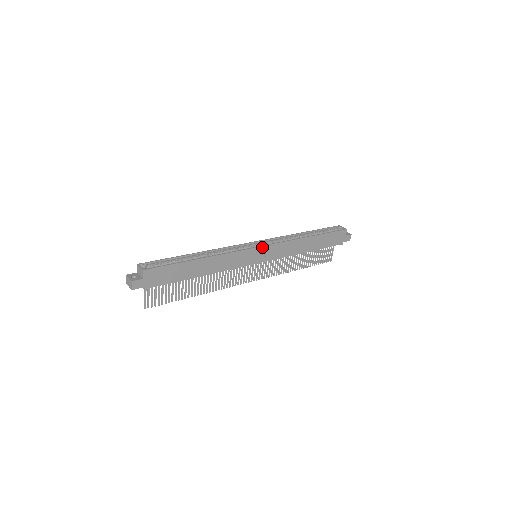
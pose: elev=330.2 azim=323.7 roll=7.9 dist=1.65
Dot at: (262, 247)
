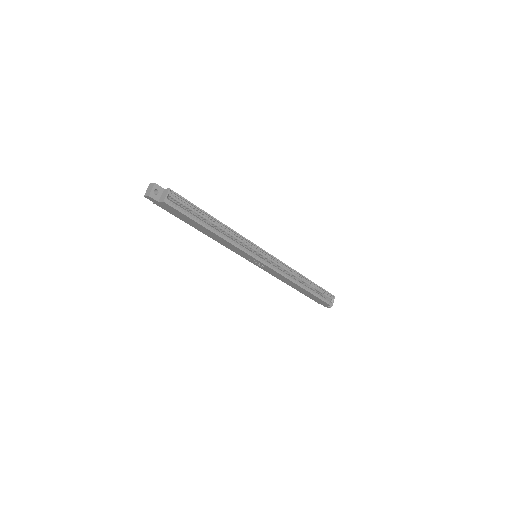
Dot at: (263, 263)
